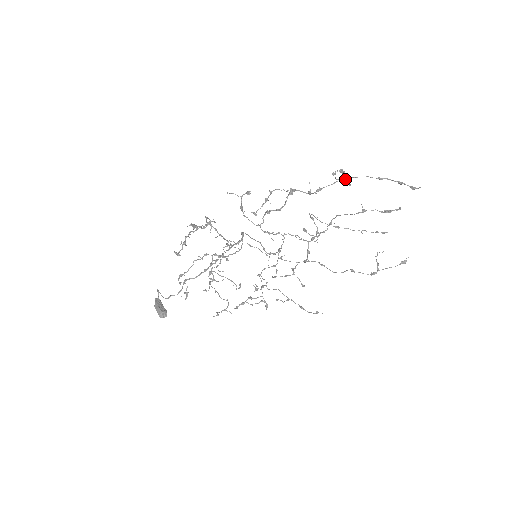
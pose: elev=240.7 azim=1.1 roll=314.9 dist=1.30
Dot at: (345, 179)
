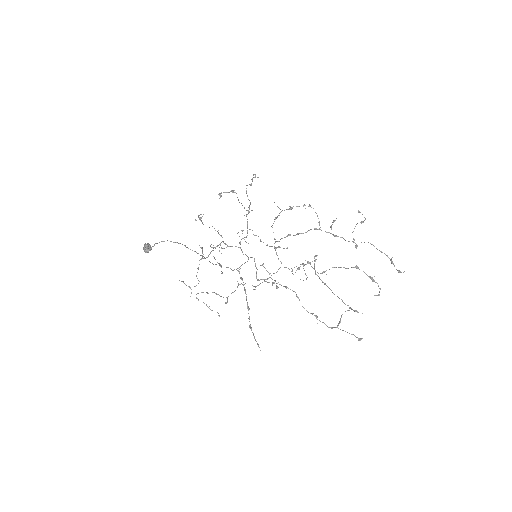
Dot at: occluded
